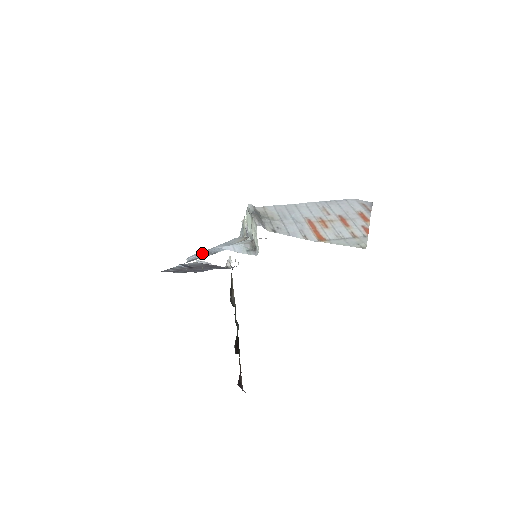
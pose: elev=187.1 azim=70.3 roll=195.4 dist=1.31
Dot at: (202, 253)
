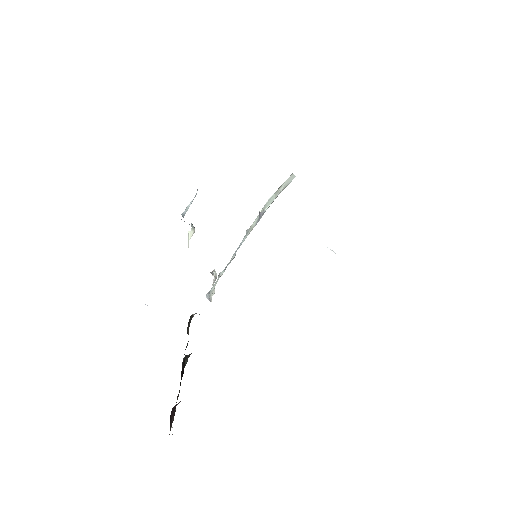
Dot at: occluded
